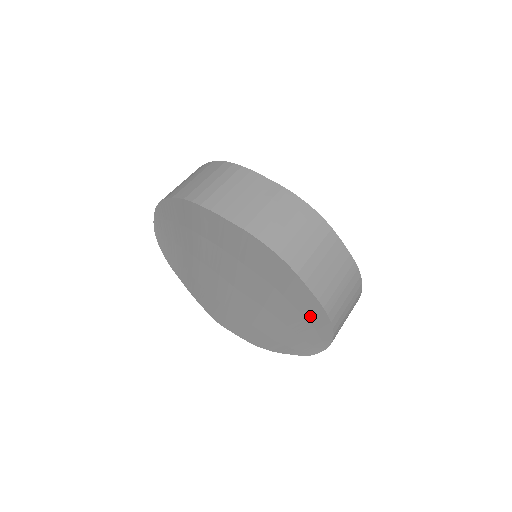
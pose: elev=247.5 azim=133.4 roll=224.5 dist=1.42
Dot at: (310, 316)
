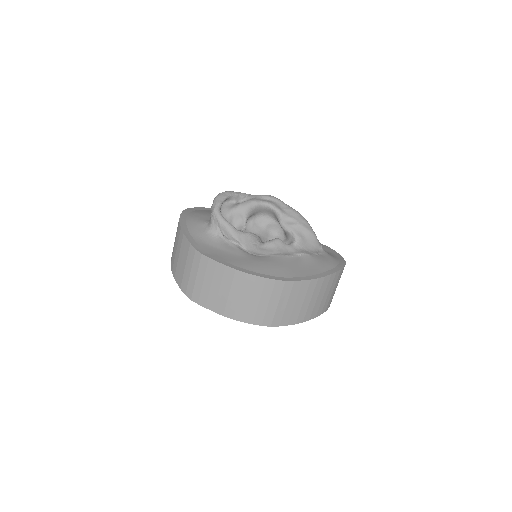
Dot at: occluded
